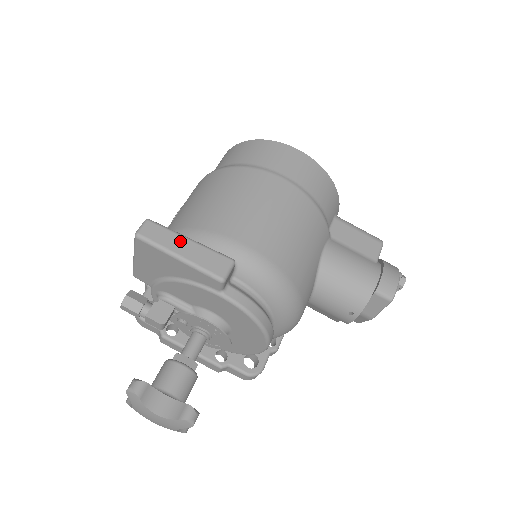
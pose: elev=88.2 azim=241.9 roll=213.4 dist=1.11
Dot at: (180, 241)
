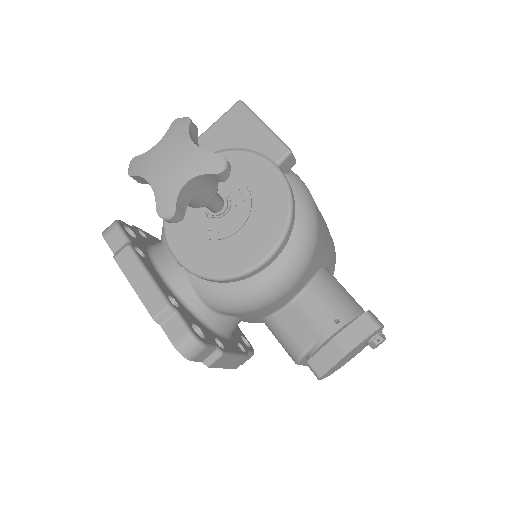
Dot at: occluded
